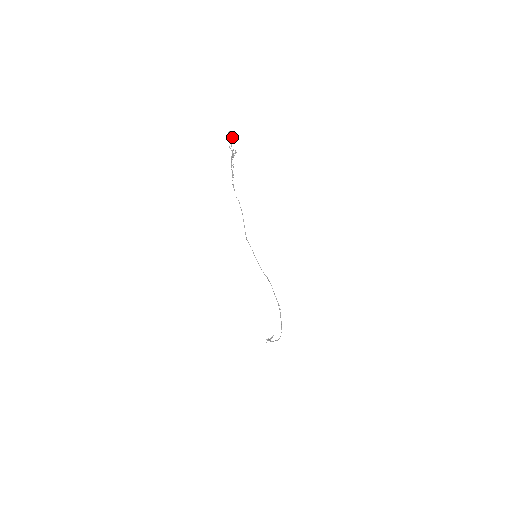
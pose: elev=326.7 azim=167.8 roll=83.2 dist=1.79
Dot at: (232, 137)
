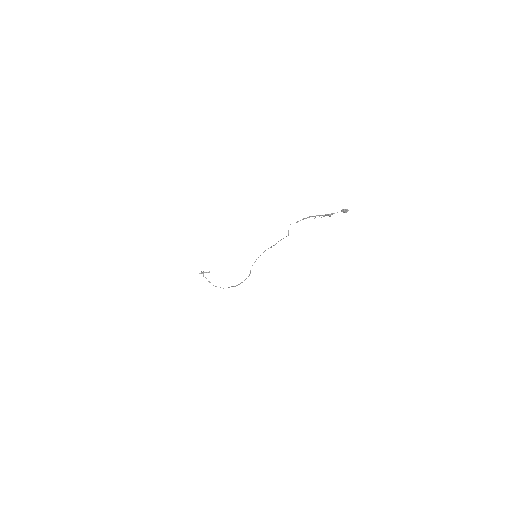
Dot at: (343, 211)
